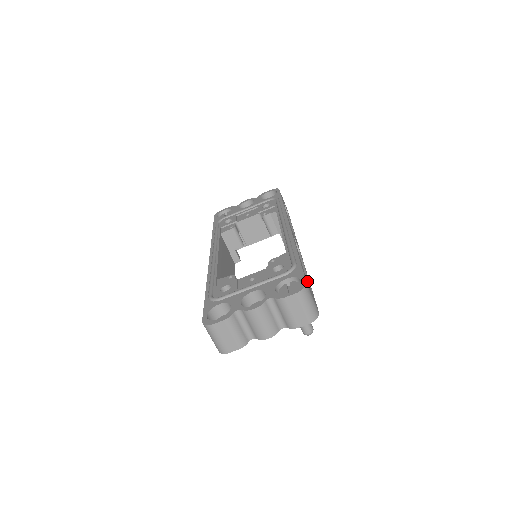
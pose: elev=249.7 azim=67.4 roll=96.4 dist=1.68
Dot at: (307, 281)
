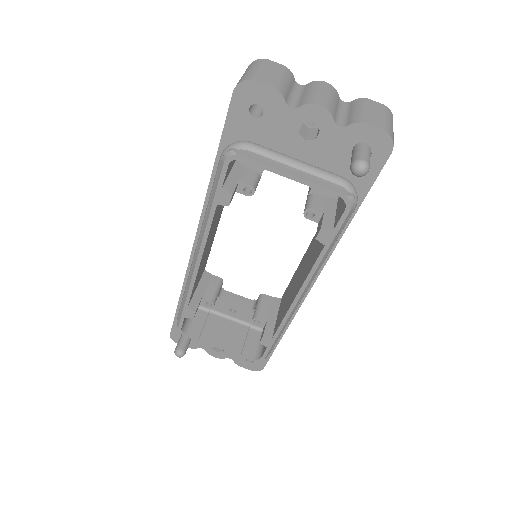
Dot at: occluded
